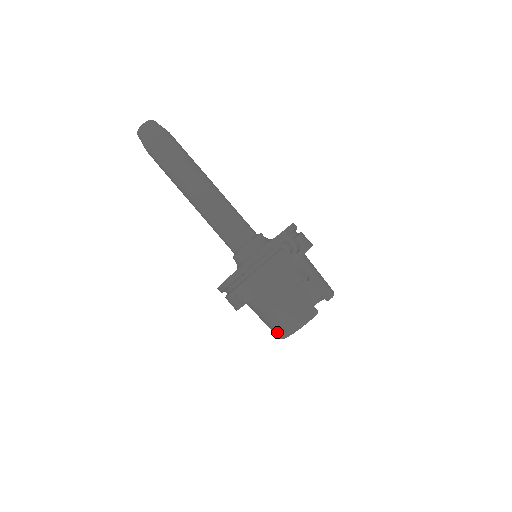
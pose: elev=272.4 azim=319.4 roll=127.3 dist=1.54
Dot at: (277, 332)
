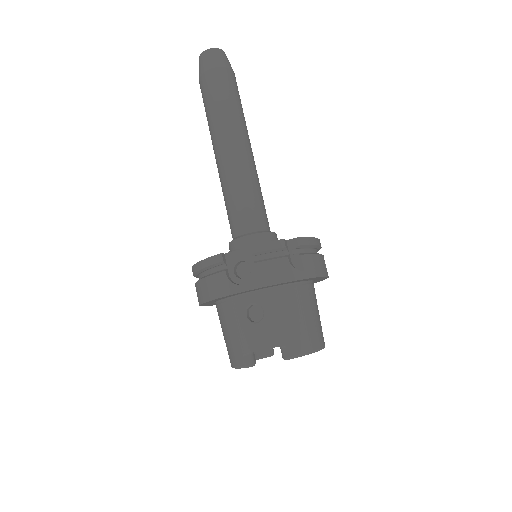
Dot at: occluded
